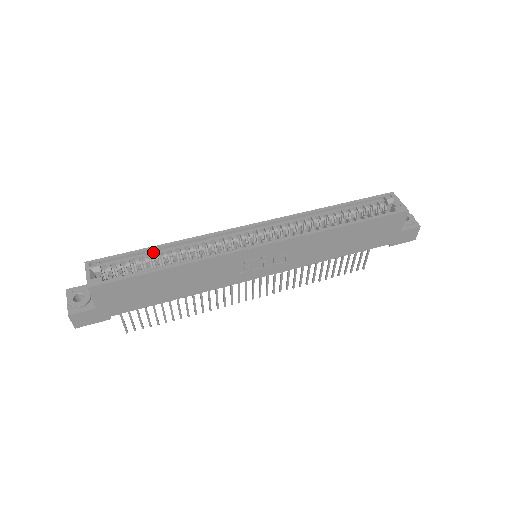
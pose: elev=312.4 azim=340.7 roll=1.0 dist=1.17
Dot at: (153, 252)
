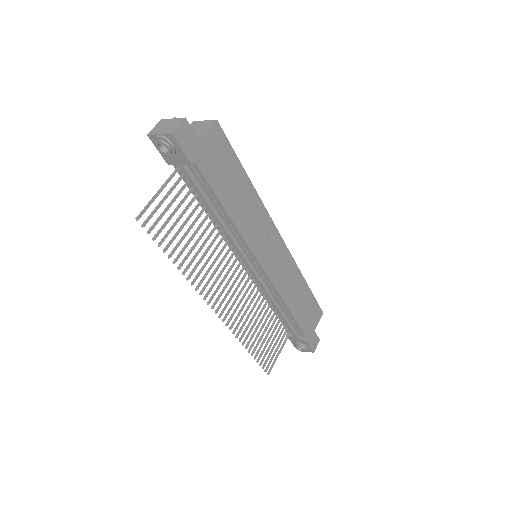
Dot at: occluded
